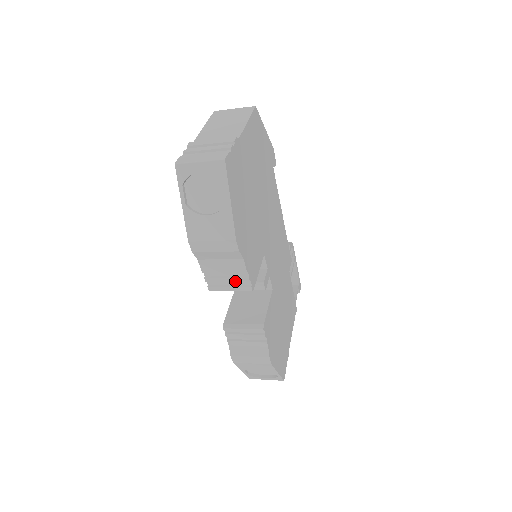
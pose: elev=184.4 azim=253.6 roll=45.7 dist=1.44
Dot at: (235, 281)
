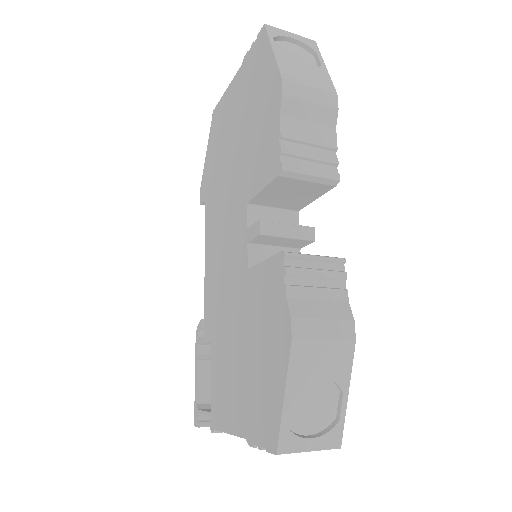
Dot at: (321, 160)
